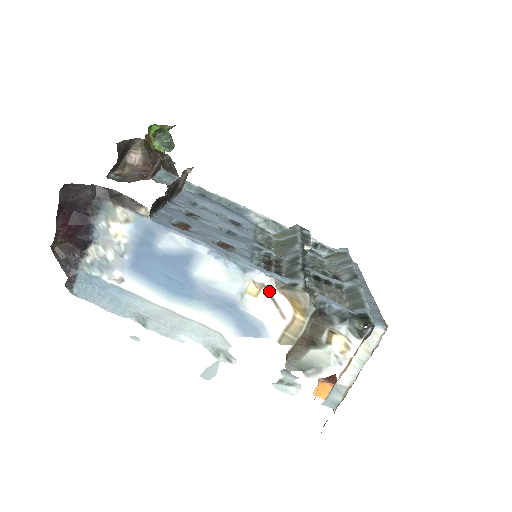
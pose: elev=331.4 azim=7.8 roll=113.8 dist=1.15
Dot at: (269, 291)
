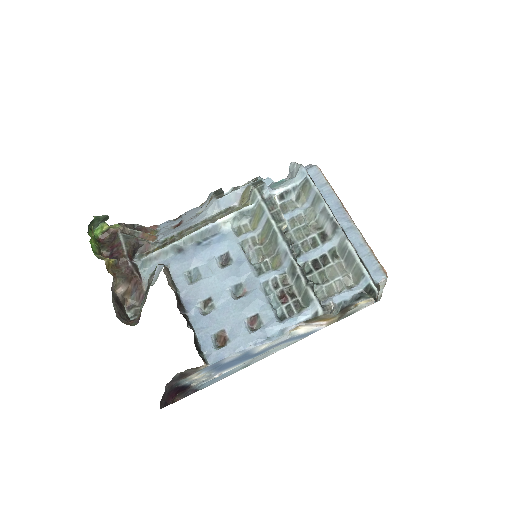
Dot at: (304, 325)
